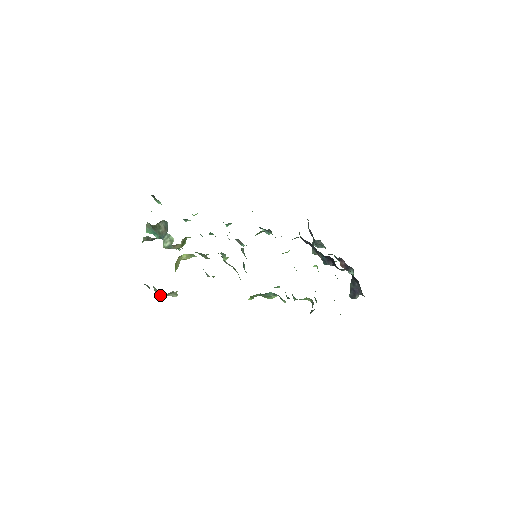
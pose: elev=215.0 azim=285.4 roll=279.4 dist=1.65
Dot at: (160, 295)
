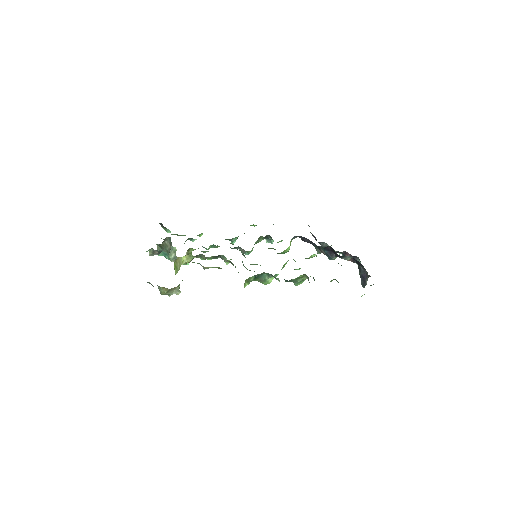
Dot at: (164, 292)
